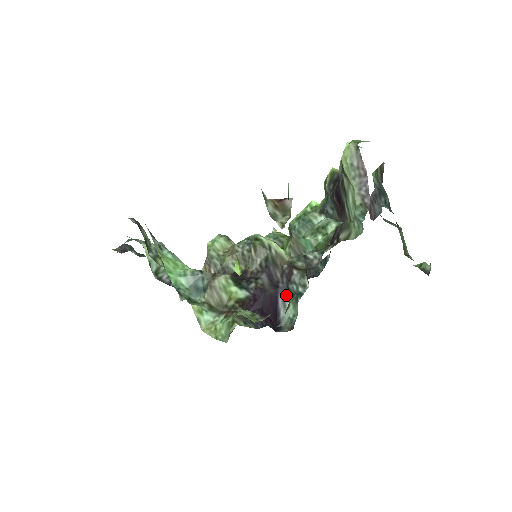
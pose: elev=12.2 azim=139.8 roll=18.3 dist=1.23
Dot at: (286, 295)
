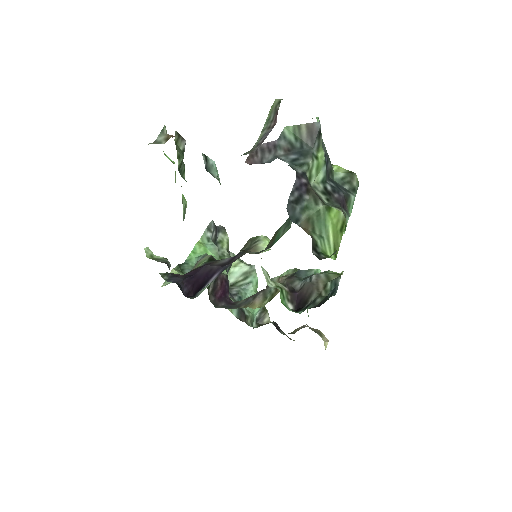
Dot at: occluded
